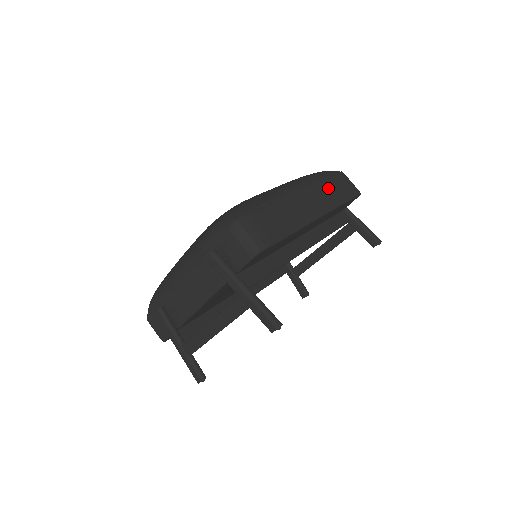
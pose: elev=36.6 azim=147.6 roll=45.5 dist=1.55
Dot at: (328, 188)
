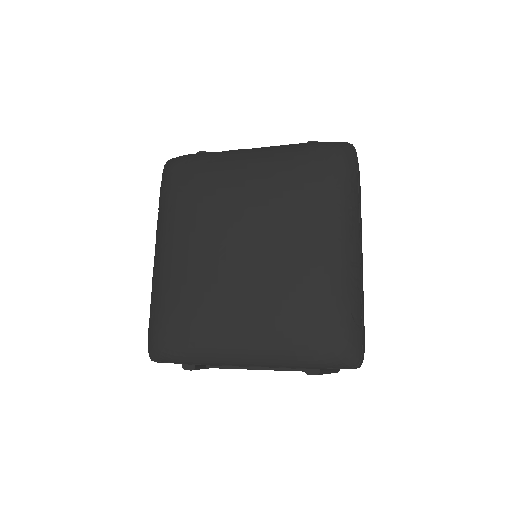
Dot at: occluded
